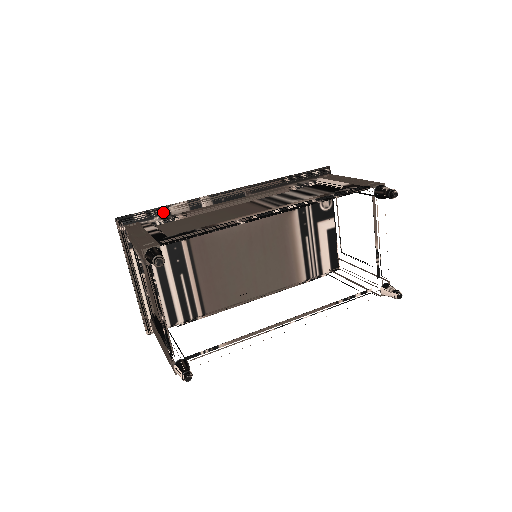
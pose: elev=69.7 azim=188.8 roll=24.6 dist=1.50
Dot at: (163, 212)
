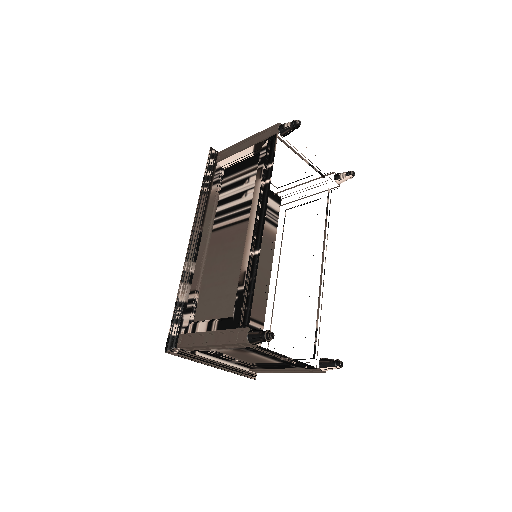
Dot at: (181, 308)
